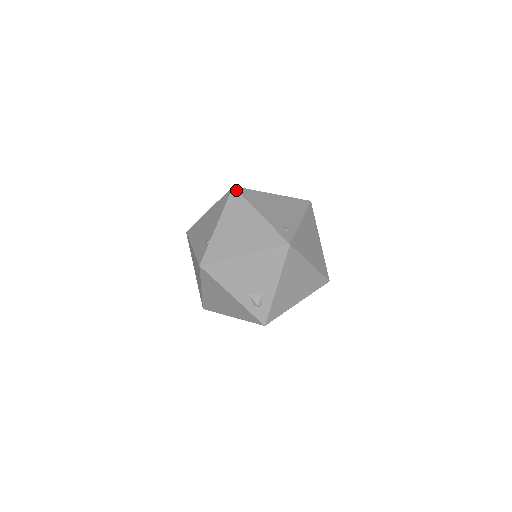
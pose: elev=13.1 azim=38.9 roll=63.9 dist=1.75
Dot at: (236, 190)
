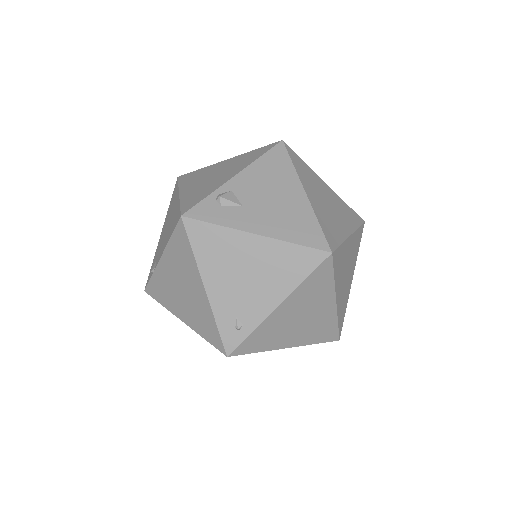
Dot at: (183, 226)
